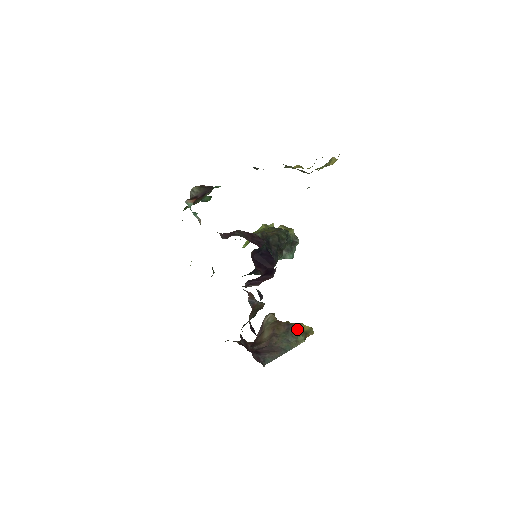
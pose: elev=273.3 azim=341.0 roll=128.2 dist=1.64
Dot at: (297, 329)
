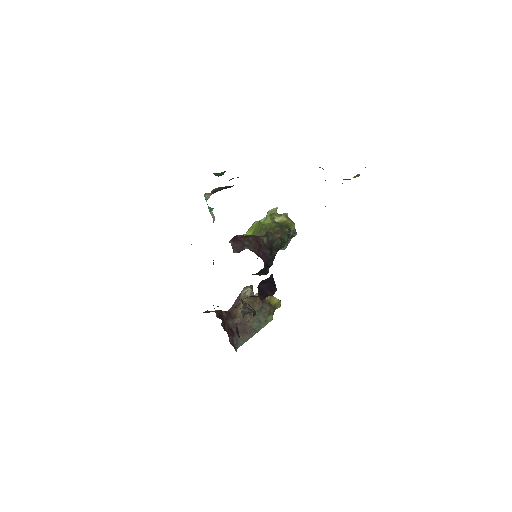
Dot at: (269, 309)
